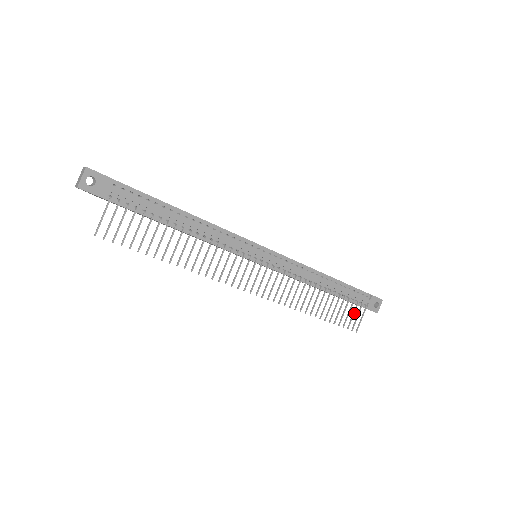
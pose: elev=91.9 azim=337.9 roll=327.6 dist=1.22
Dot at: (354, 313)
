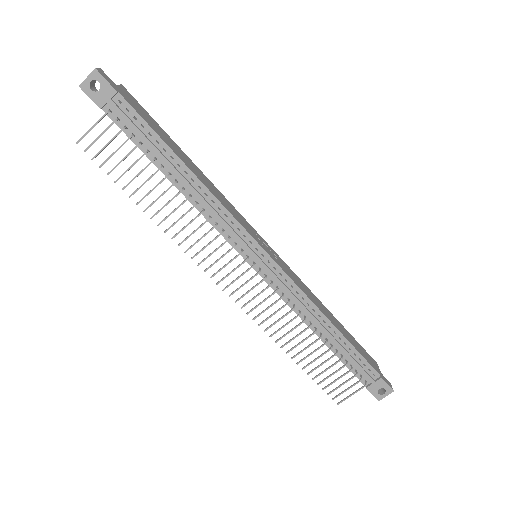
Dot at: occluded
